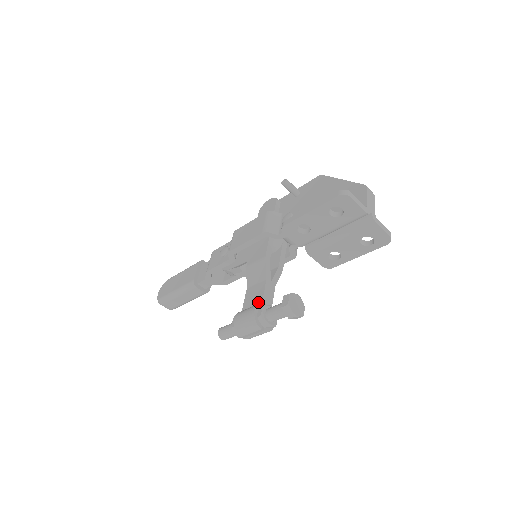
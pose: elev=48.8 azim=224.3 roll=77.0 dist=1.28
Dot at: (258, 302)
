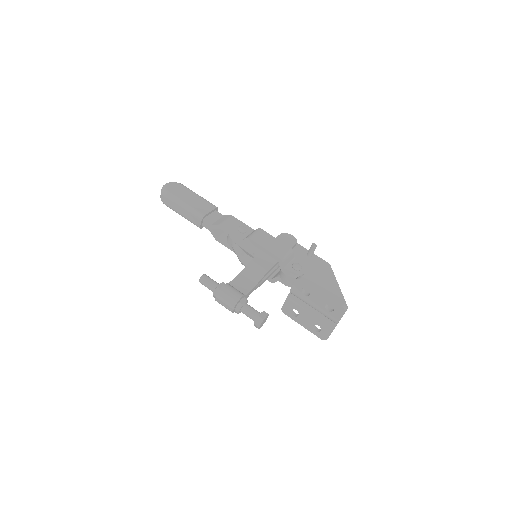
Dot at: (243, 292)
